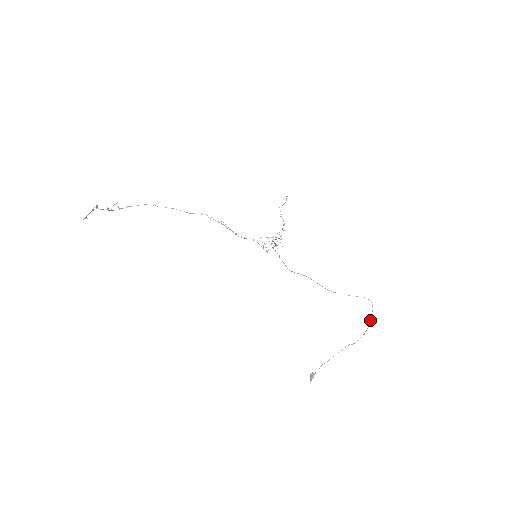
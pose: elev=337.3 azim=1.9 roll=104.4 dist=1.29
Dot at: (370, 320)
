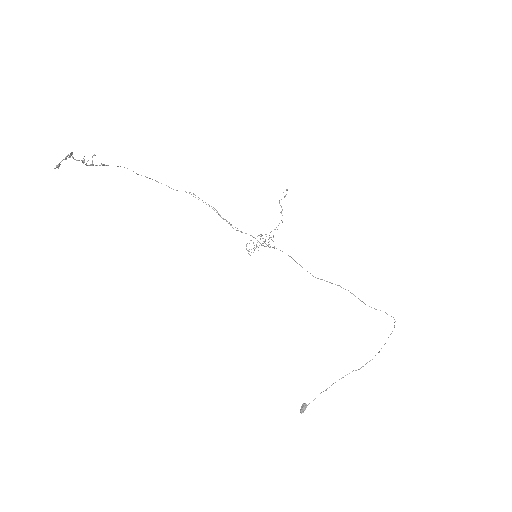
Dot at: (385, 343)
